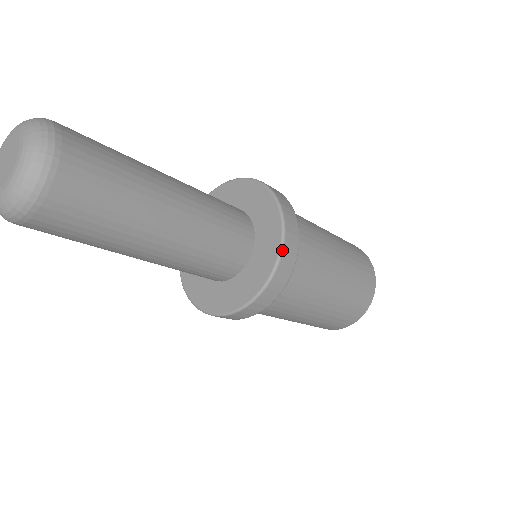
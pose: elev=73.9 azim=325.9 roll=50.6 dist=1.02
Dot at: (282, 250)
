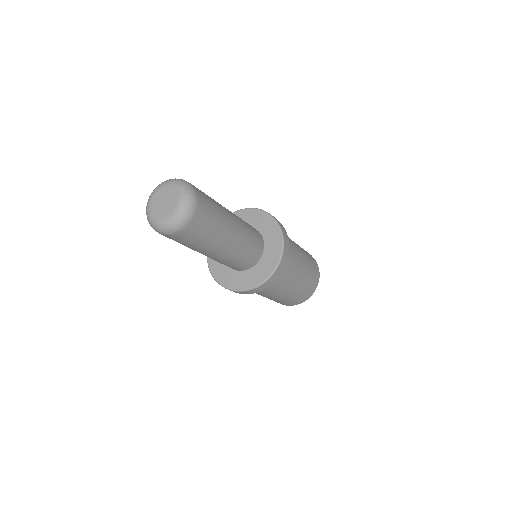
Dot at: (265, 282)
